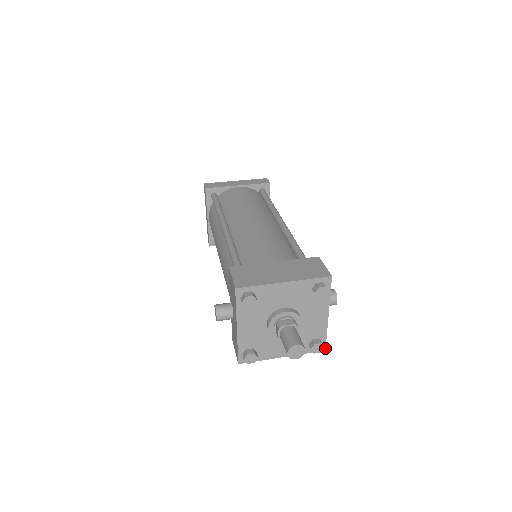
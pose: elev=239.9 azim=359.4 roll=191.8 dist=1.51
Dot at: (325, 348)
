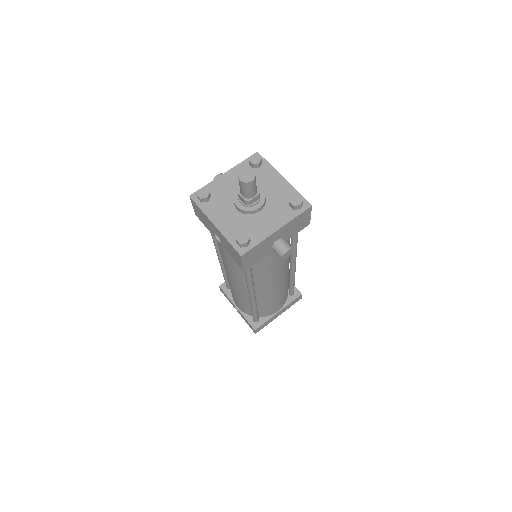
Dot at: (243, 254)
